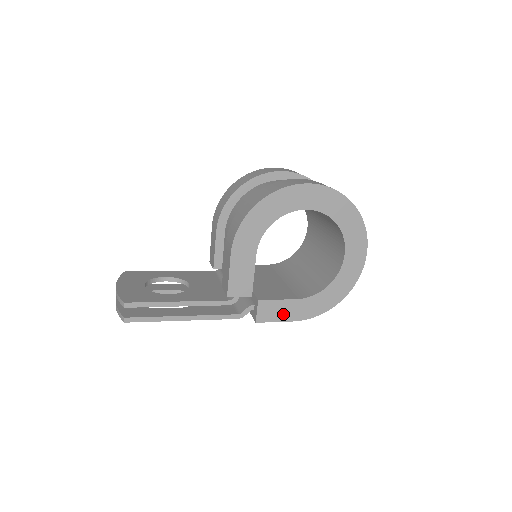
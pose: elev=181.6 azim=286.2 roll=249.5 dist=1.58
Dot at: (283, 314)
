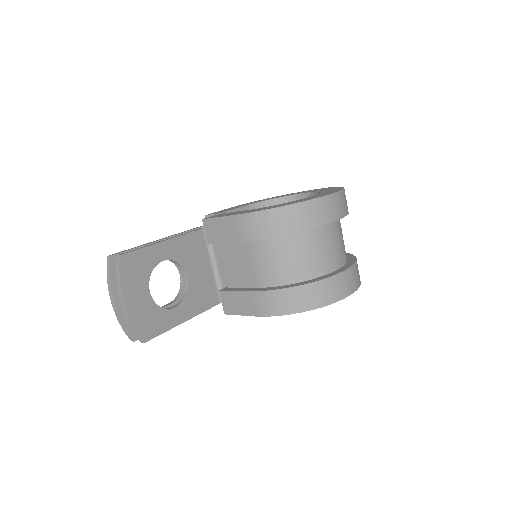
Dot at: occluded
